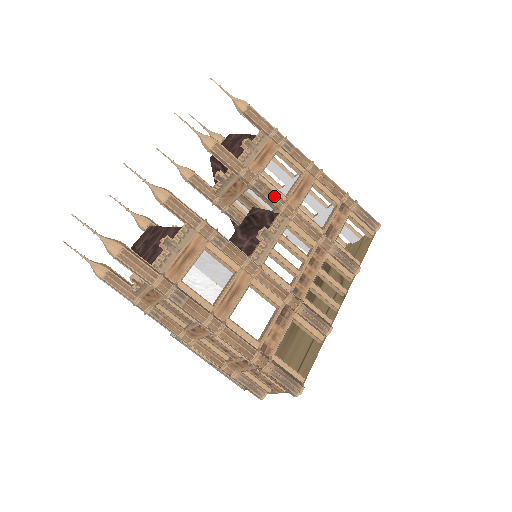
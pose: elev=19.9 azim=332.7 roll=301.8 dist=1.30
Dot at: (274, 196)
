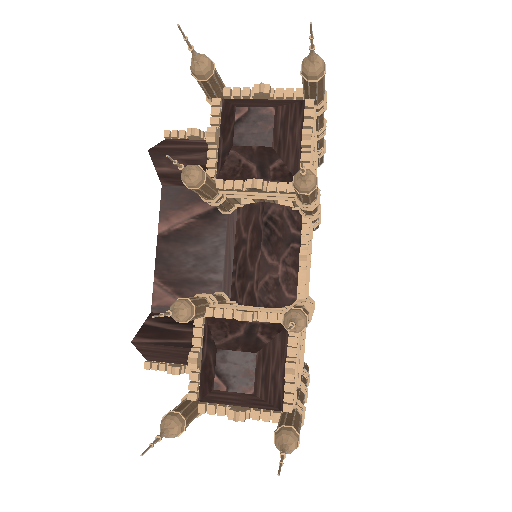
Dot at: occluded
